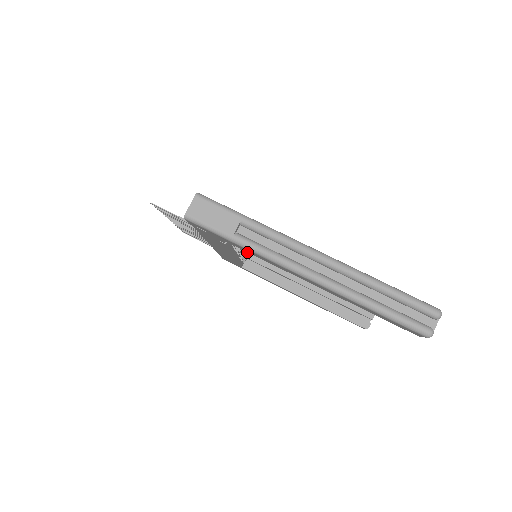
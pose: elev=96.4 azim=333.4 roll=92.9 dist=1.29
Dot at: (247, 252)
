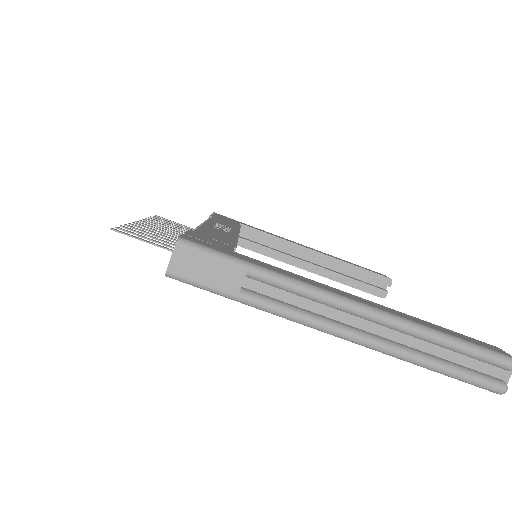
Dot at: occluded
